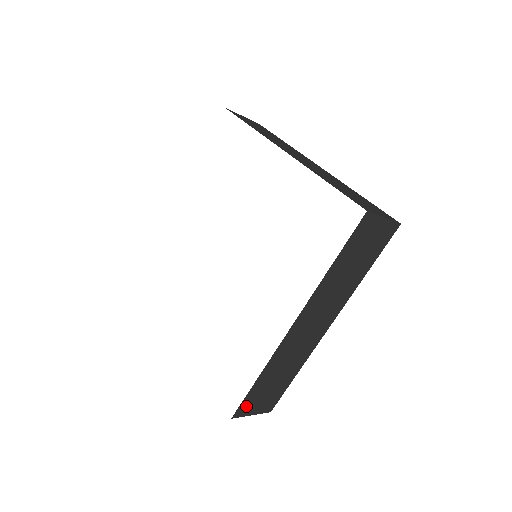
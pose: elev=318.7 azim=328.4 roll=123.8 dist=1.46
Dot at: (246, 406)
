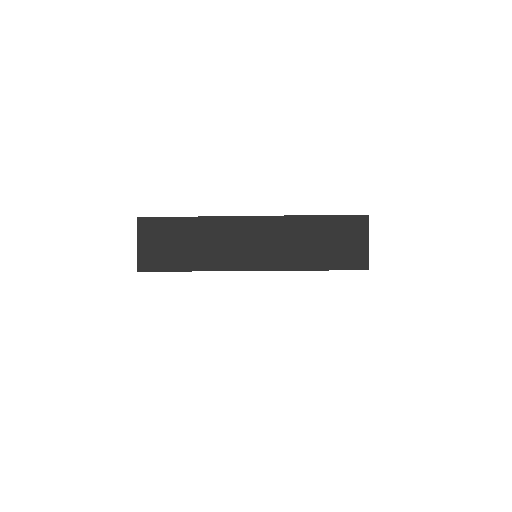
Dot at: occluded
